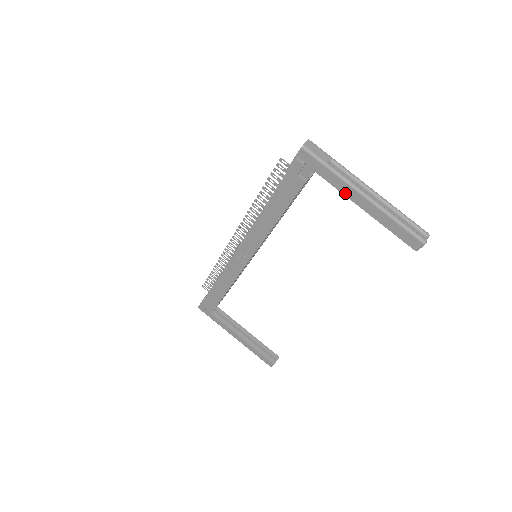
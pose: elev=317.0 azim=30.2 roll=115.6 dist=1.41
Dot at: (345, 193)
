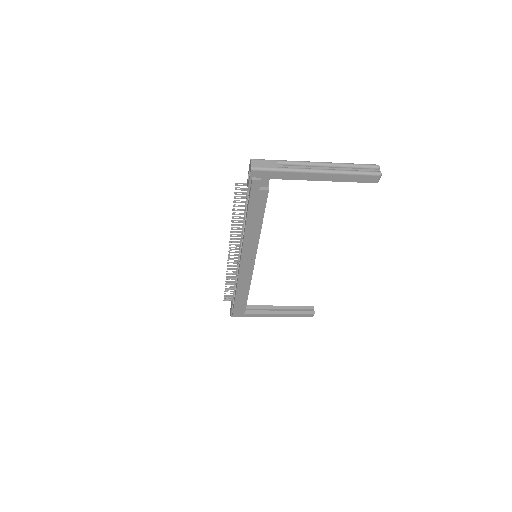
Dot at: (303, 179)
